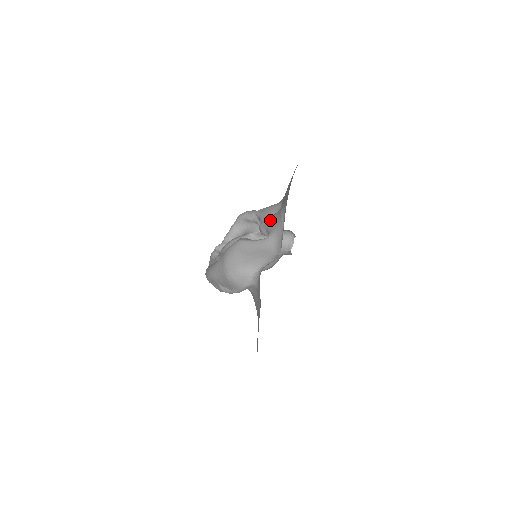
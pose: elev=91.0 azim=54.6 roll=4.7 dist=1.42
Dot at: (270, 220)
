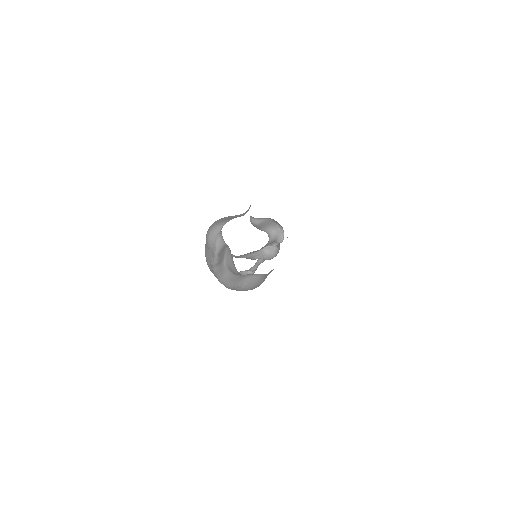
Dot at: occluded
